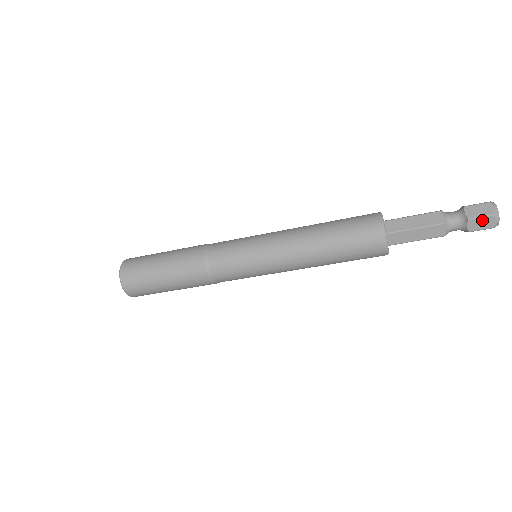
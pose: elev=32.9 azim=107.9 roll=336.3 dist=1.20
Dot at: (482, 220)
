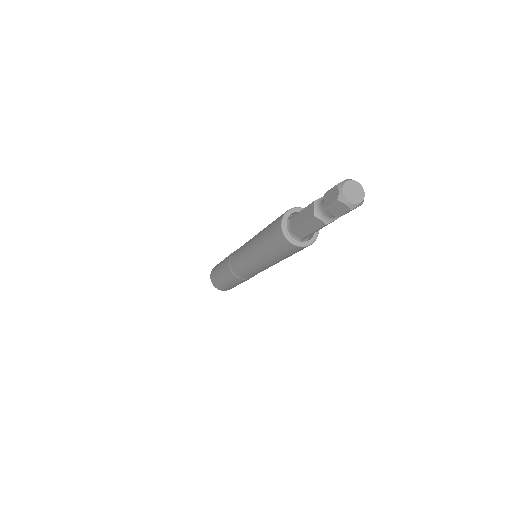
Dot at: occluded
